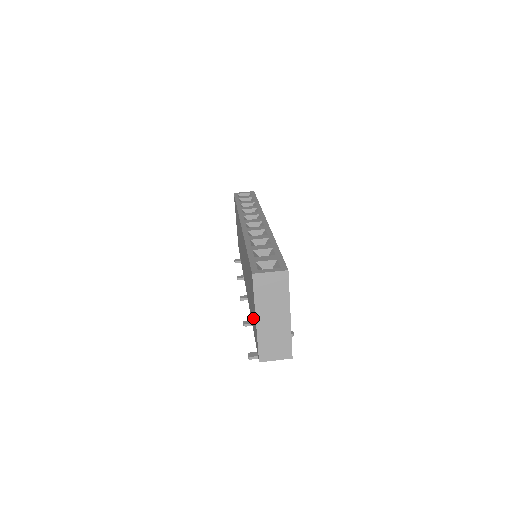
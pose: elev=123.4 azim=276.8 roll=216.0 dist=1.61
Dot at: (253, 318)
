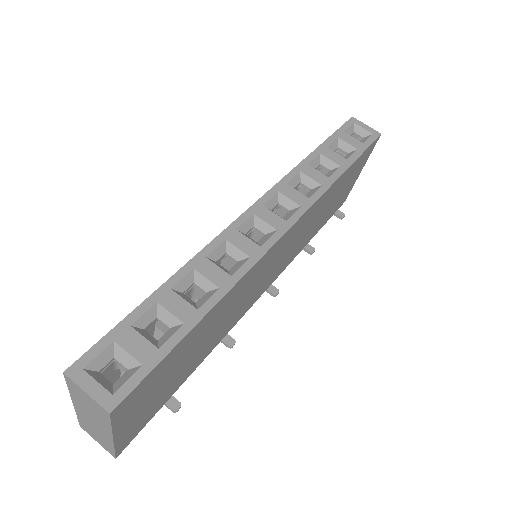
Dot at: occluded
